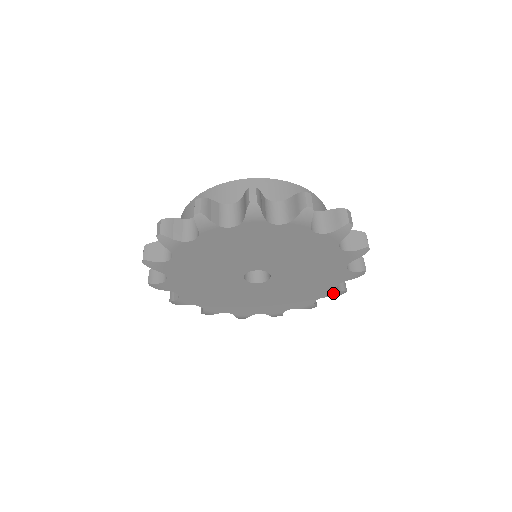
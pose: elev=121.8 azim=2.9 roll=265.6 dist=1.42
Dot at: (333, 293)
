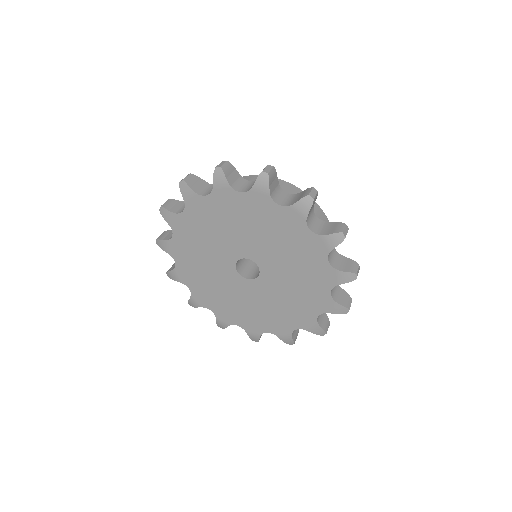
Dot at: (337, 277)
